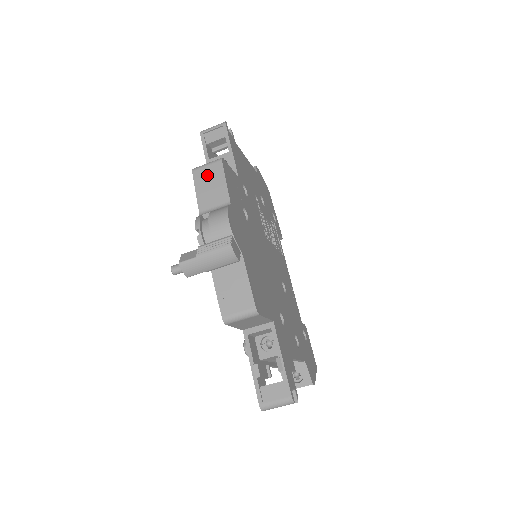
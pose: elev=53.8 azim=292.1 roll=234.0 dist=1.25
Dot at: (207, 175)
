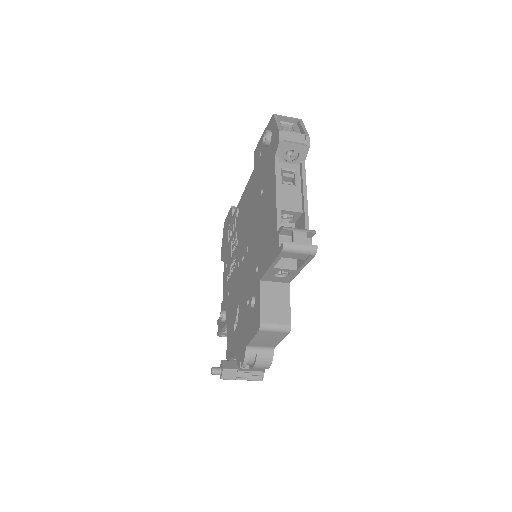
Dot at: (270, 336)
